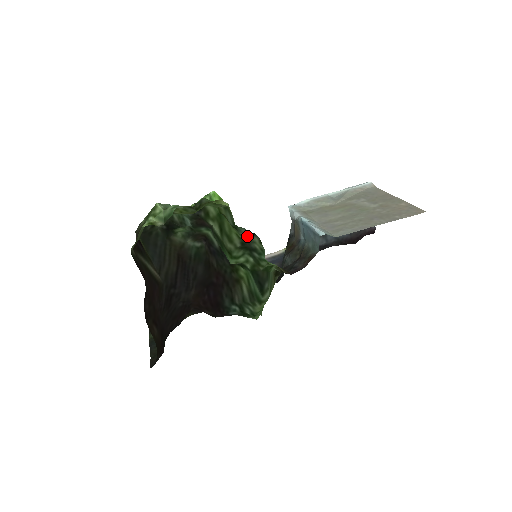
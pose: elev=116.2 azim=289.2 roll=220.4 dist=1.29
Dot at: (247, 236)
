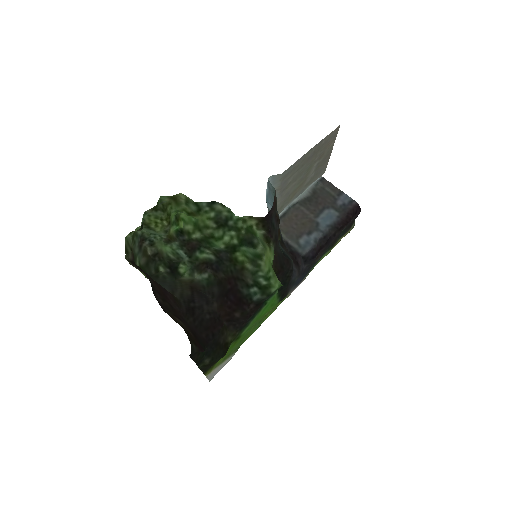
Dot at: (211, 209)
